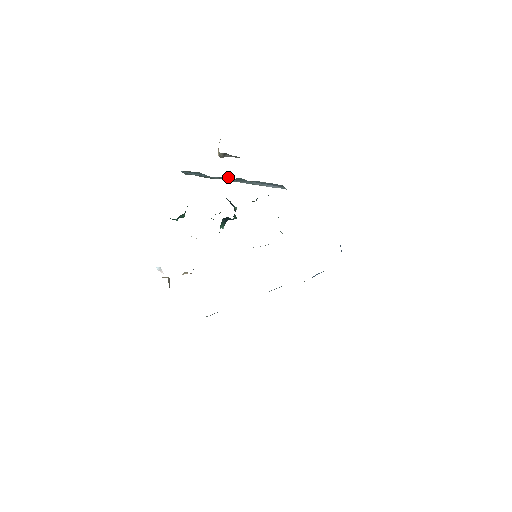
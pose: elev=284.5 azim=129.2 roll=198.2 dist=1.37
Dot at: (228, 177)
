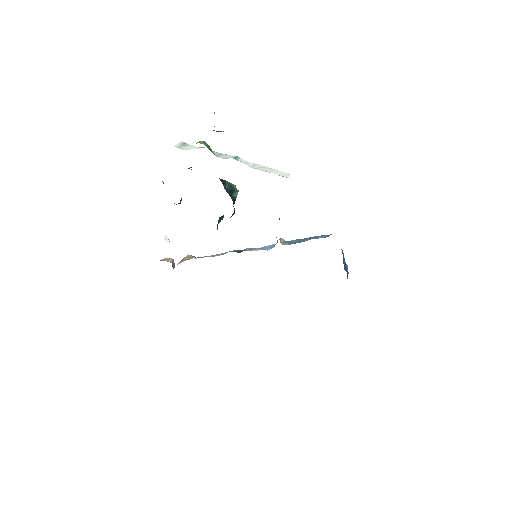
Dot at: occluded
